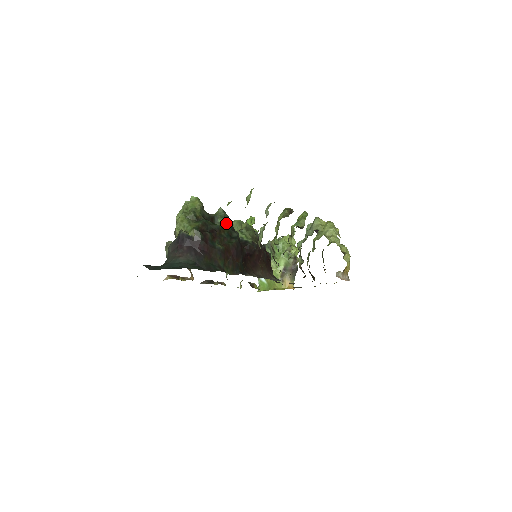
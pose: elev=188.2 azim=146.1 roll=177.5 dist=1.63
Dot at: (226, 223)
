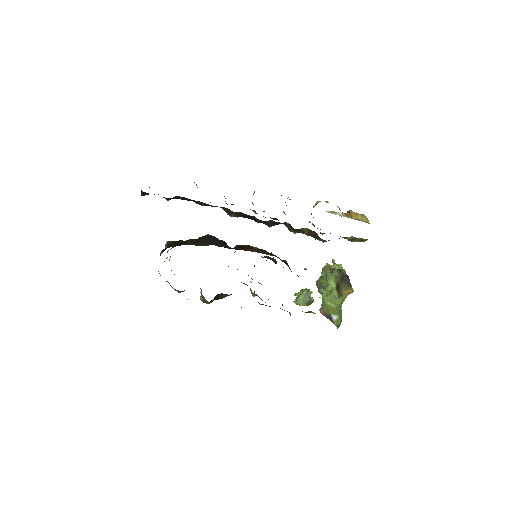
Dot at: occluded
